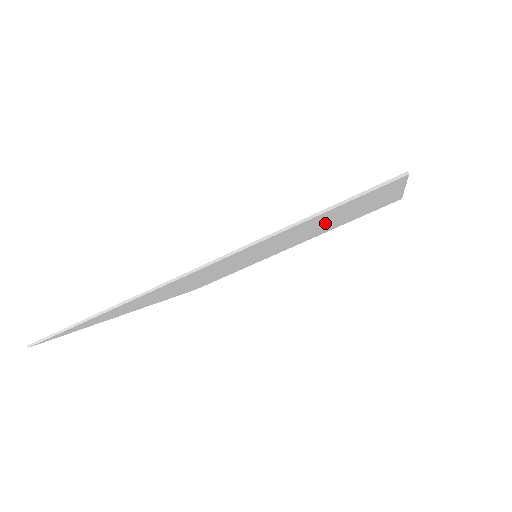
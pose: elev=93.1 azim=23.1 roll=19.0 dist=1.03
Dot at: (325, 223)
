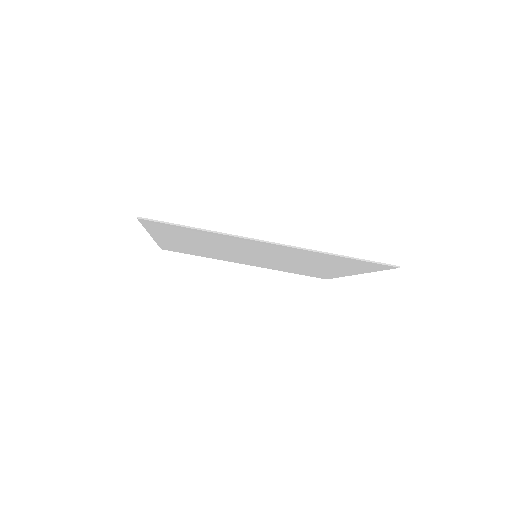
Dot at: (317, 264)
